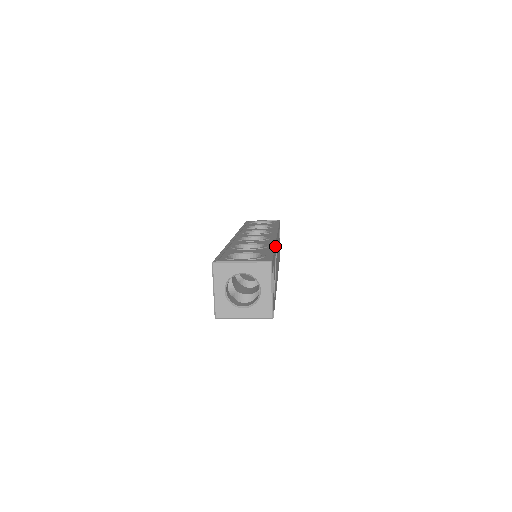
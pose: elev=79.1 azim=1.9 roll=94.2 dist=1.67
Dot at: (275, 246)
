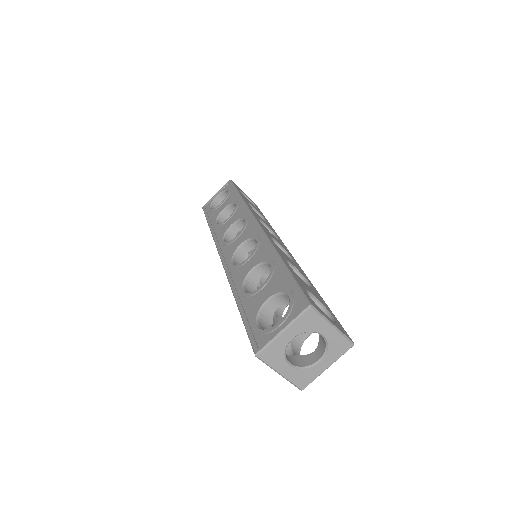
Dot at: (277, 251)
